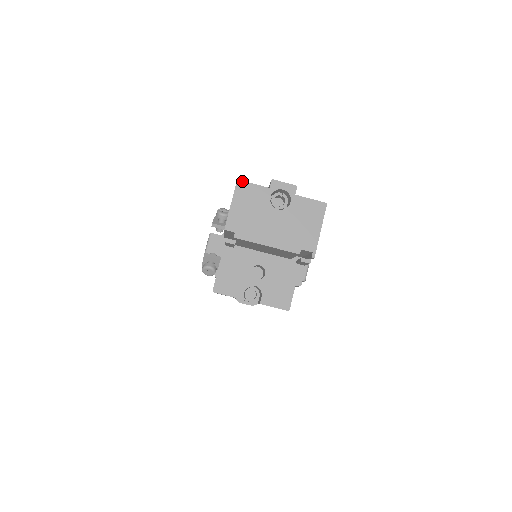
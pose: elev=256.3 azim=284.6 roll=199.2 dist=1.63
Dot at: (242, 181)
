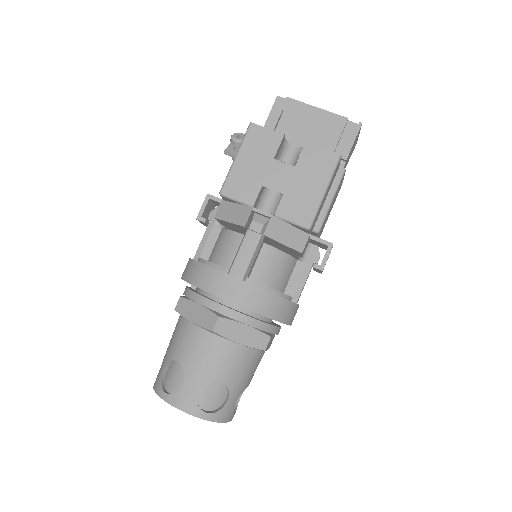
Dot at: occluded
